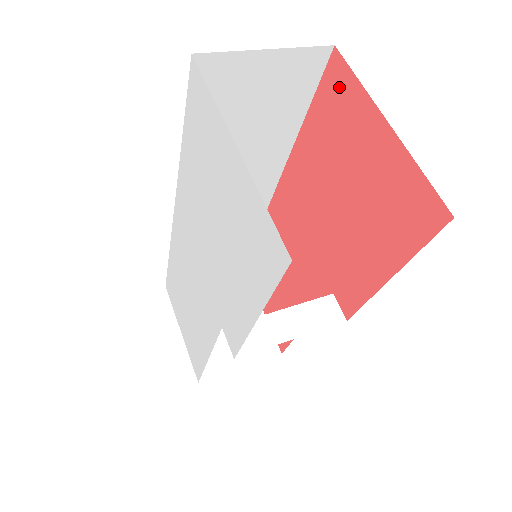
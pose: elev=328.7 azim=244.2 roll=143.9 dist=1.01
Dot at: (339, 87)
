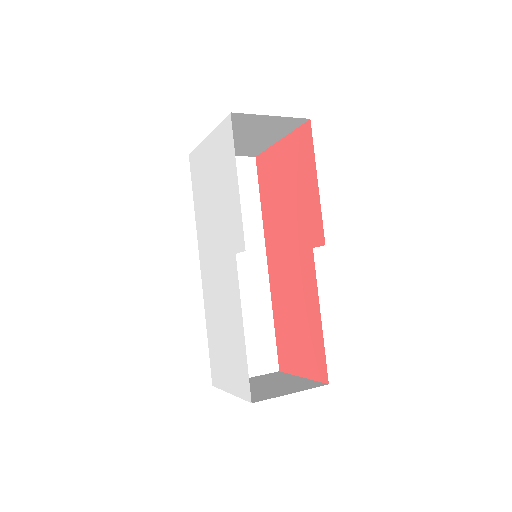
Dot at: (263, 164)
